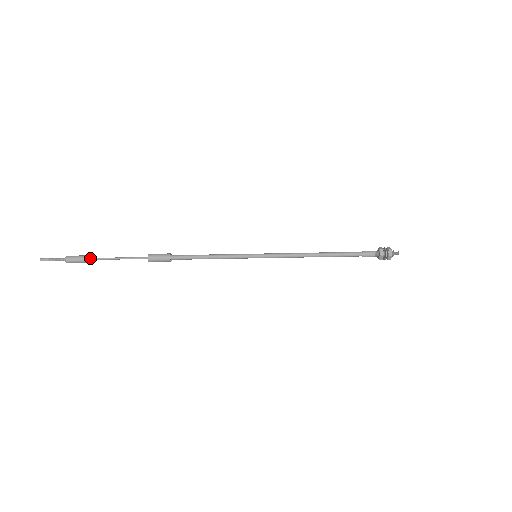
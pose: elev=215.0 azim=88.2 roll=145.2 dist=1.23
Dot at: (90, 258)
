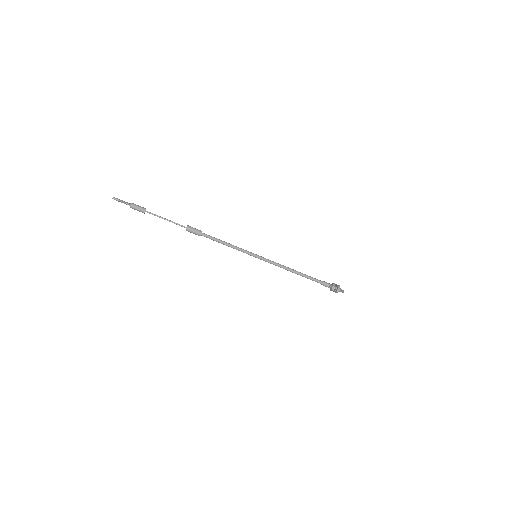
Dot at: (147, 211)
